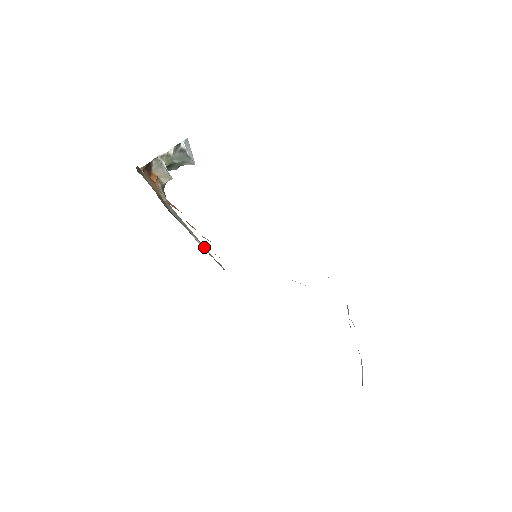
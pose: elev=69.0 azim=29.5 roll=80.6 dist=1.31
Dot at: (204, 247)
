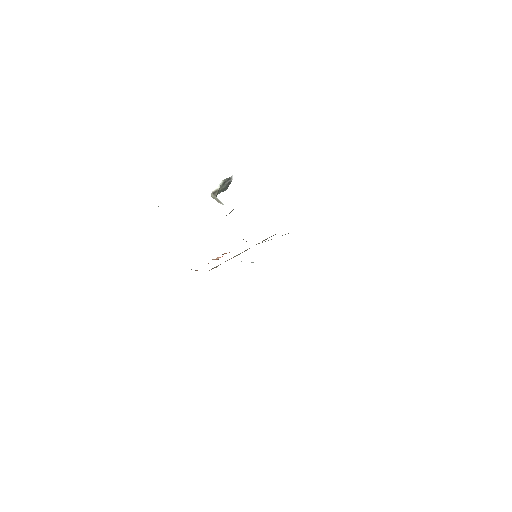
Dot at: occluded
